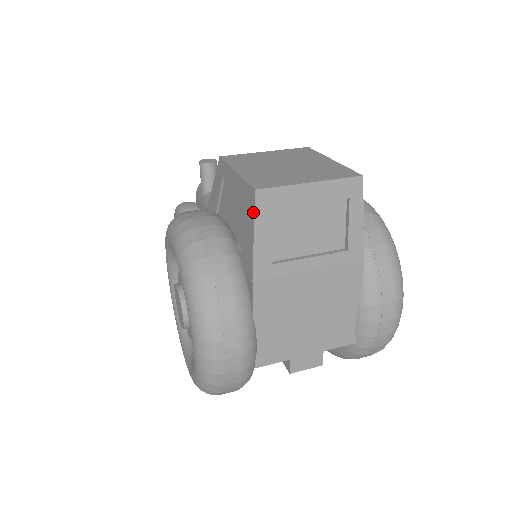
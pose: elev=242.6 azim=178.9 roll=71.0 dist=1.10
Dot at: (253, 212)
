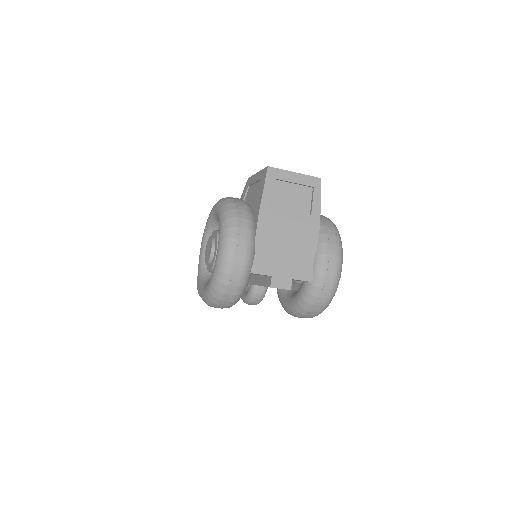
Dot at: (265, 177)
